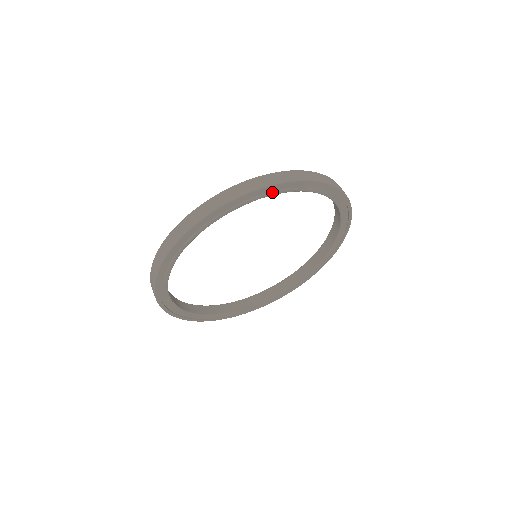
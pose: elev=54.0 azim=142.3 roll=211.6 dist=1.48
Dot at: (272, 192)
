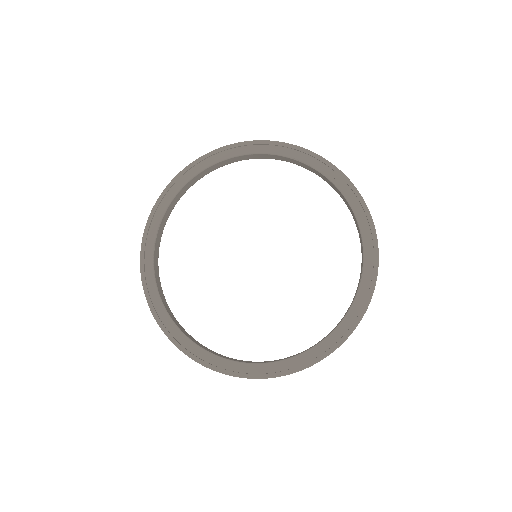
Dot at: (308, 160)
